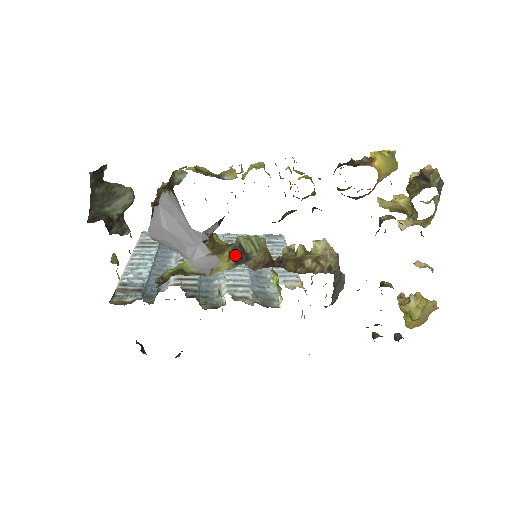
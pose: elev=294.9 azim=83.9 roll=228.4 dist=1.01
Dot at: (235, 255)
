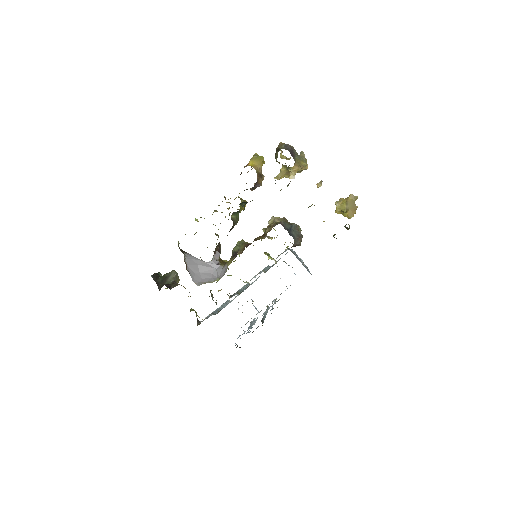
Dot at: (234, 257)
